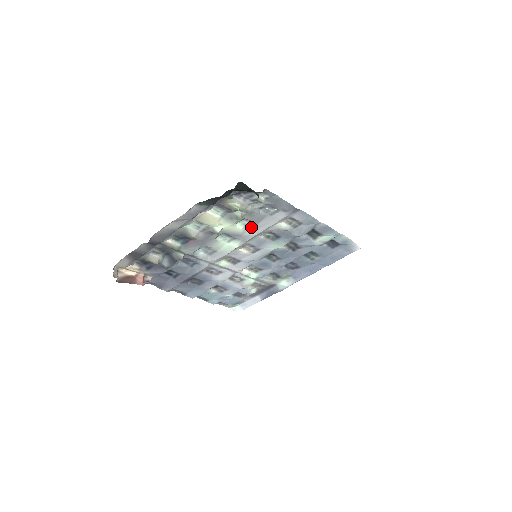
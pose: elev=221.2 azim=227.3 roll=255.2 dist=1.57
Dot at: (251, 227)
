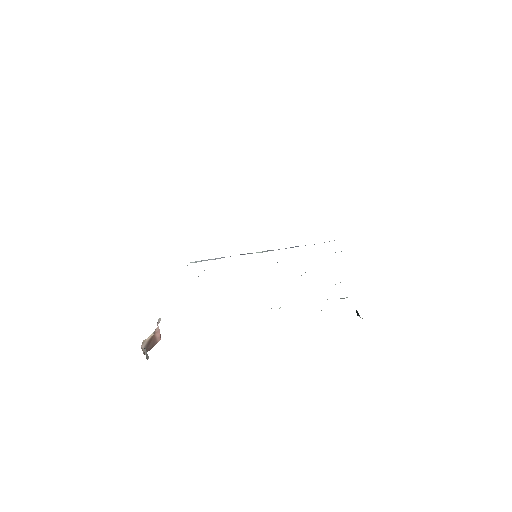
Dot at: occluded
